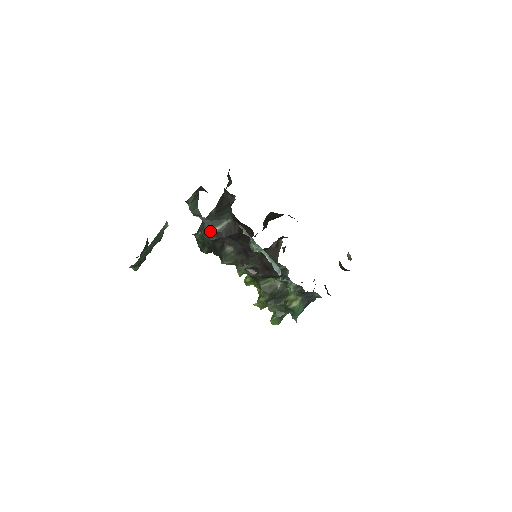
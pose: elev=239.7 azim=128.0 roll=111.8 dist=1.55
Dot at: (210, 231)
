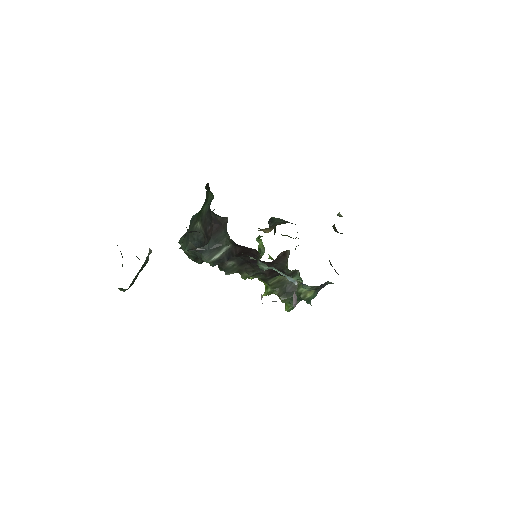
Dot at: (210, 261)
